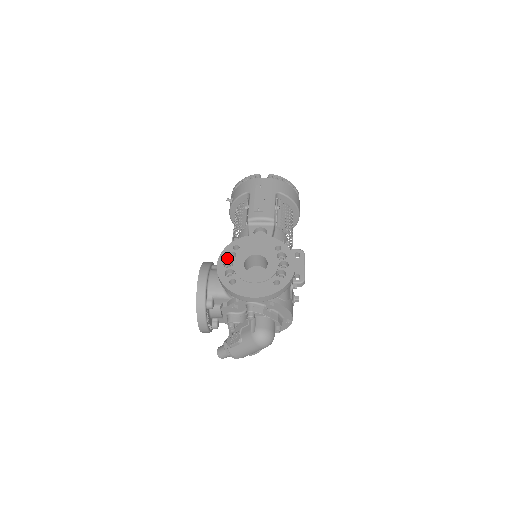
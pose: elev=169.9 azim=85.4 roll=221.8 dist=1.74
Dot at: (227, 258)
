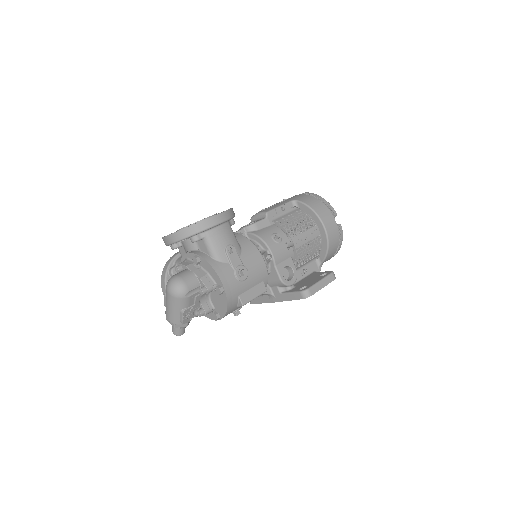
Dot at: occluded
